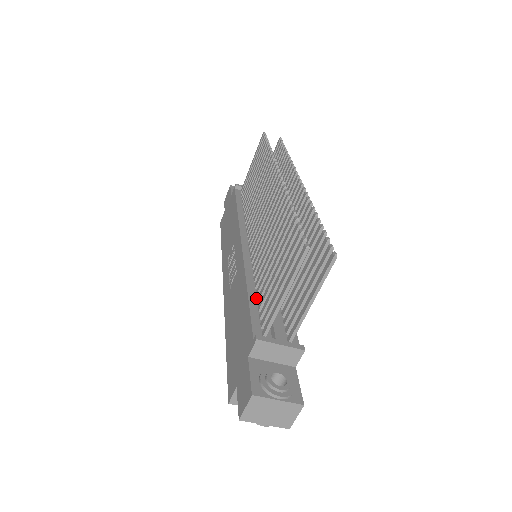
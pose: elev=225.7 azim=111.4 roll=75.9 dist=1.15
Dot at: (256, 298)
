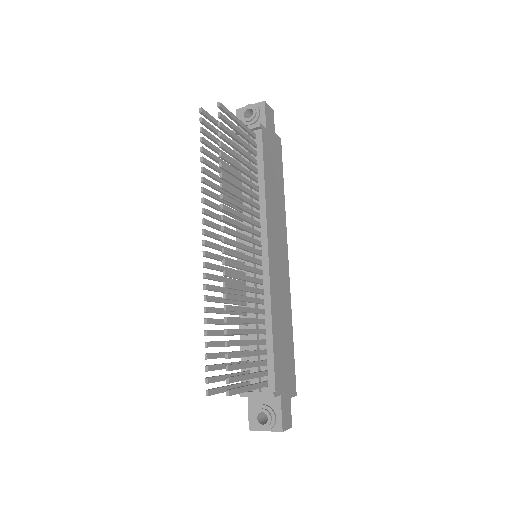
Dot at: (246, 339)
